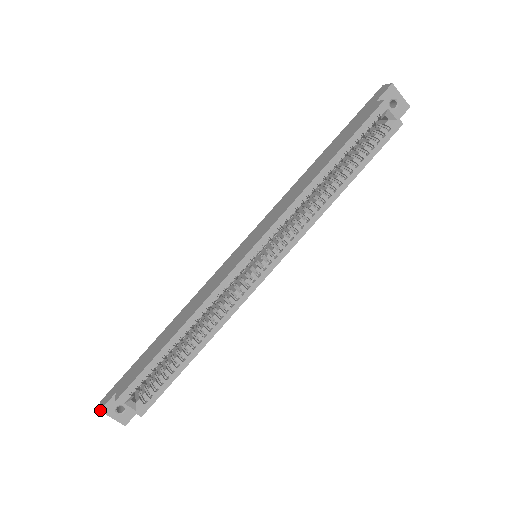
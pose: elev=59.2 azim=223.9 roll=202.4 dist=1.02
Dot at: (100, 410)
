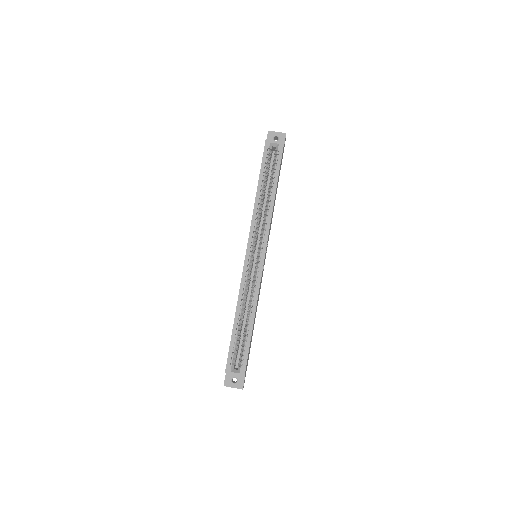
Dot at: (224, 385)
